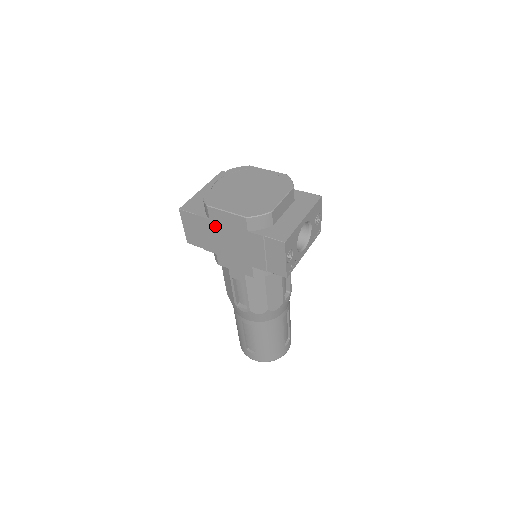
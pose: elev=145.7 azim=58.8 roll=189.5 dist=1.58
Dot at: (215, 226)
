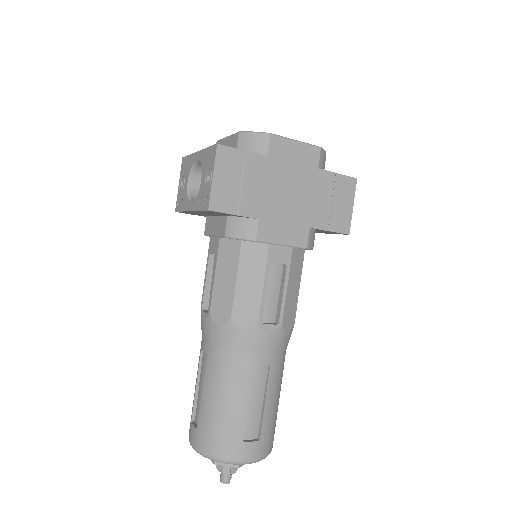
Dot at: (273, 166)
